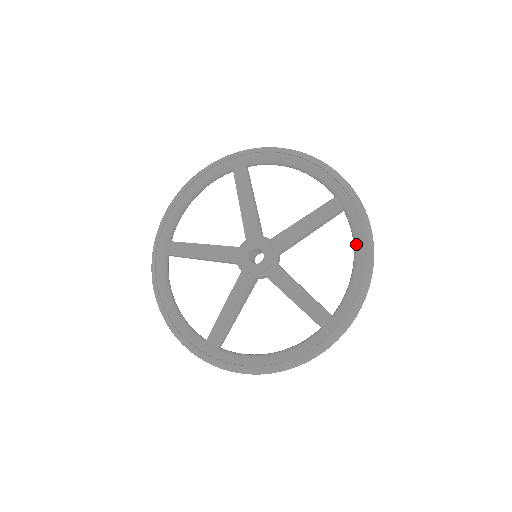
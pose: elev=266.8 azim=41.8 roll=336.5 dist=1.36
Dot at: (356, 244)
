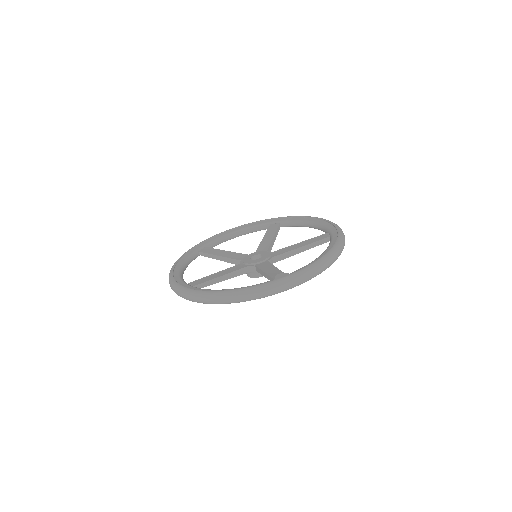
Dot at: (328, 247)
